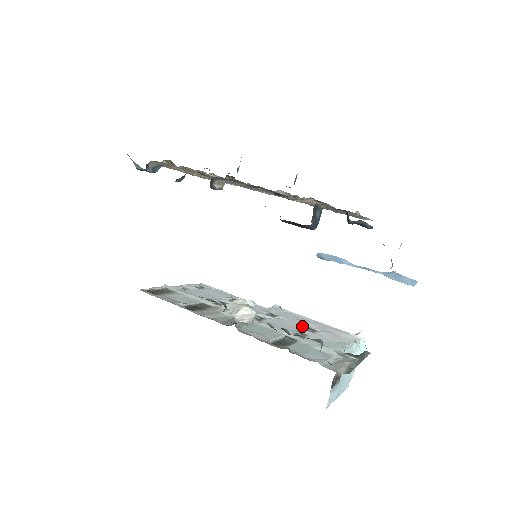
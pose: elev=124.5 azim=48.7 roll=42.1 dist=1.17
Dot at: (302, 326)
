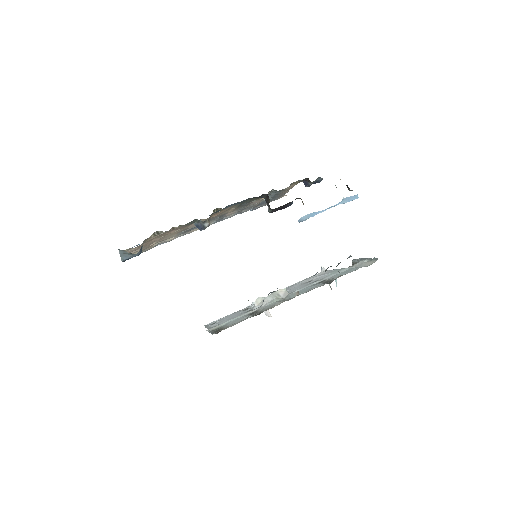
Dot at: (303, 284)
